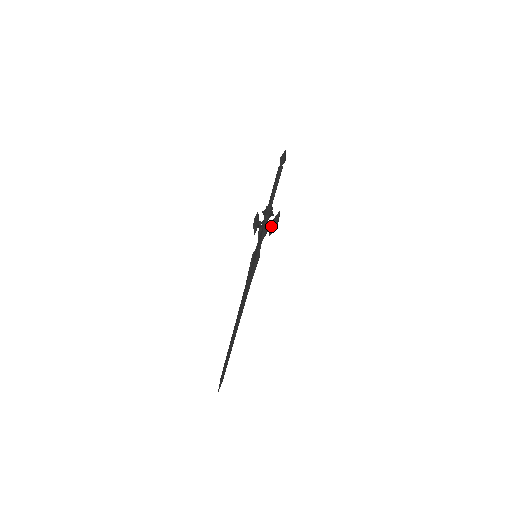
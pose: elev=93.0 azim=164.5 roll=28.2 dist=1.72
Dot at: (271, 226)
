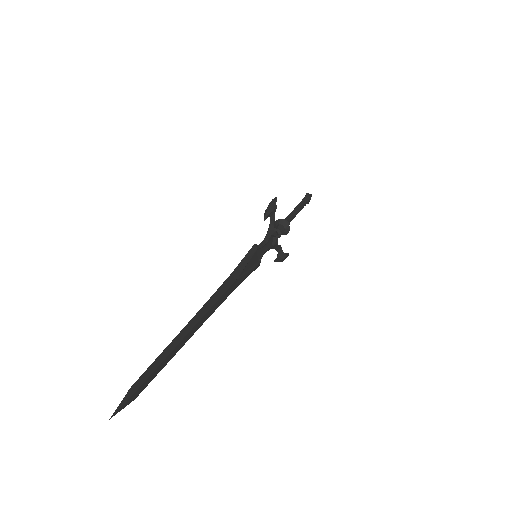
Dot at: (265, 211)
